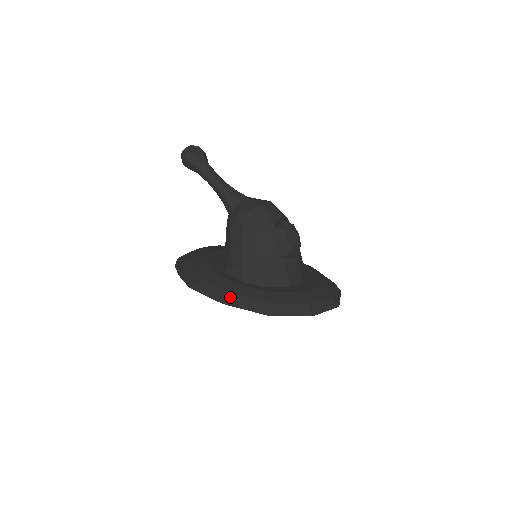
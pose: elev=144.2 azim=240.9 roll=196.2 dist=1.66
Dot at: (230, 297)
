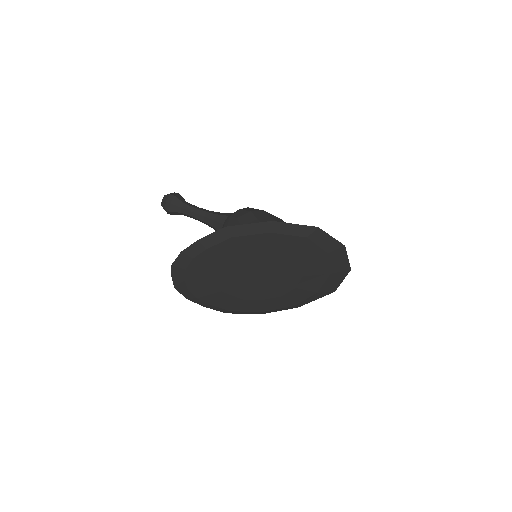
Dot at: occluded
